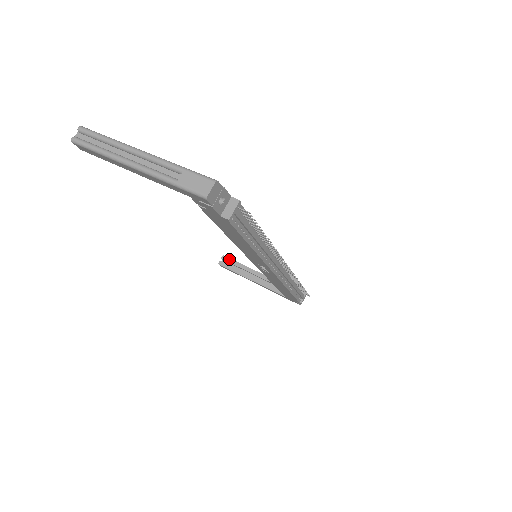
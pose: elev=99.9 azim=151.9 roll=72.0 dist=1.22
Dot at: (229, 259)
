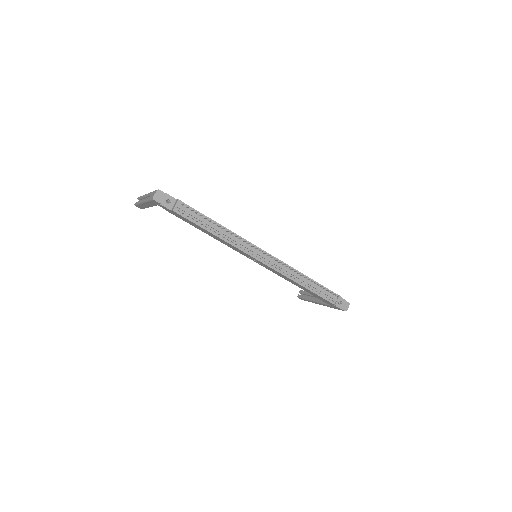
Dot at: (303, 291)
